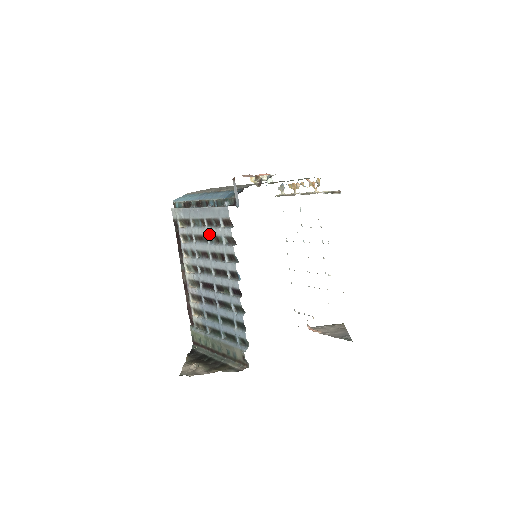
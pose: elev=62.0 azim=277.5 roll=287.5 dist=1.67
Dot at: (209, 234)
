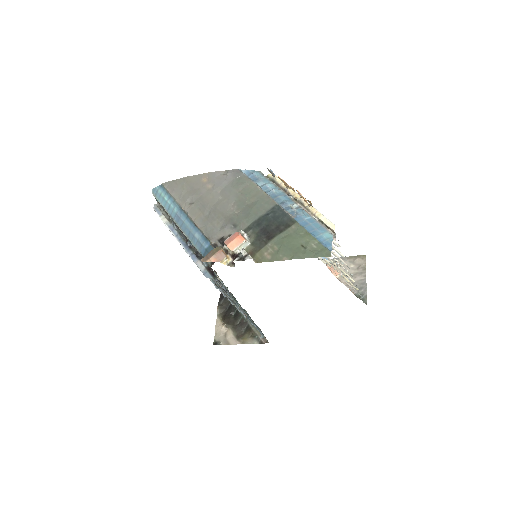
Dot at: occluded
